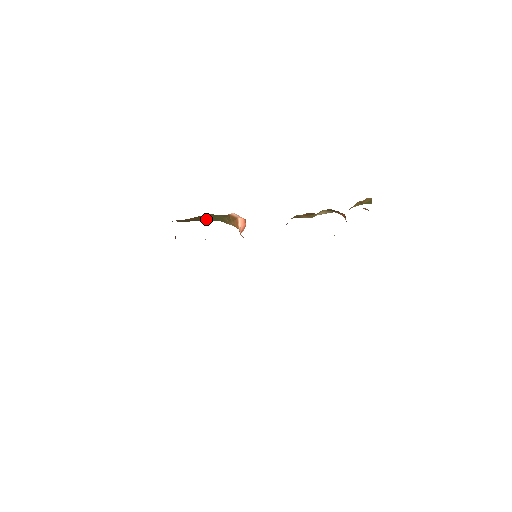
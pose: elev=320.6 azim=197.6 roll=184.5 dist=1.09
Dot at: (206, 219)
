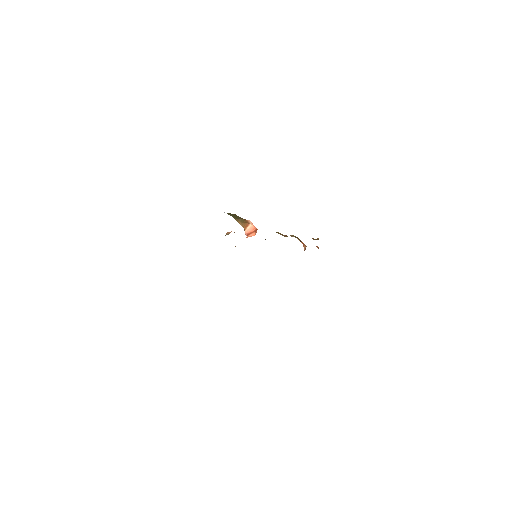
Dot at: occluded
